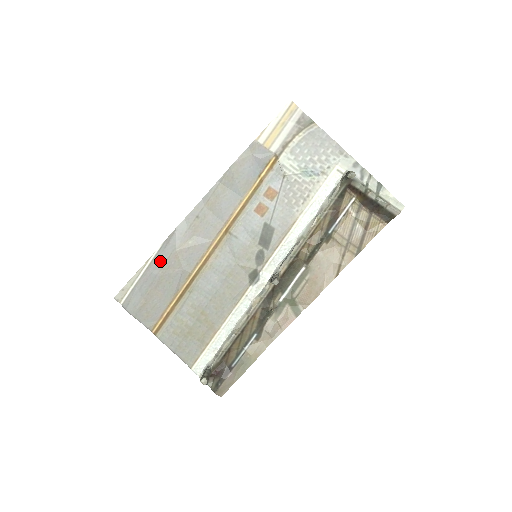
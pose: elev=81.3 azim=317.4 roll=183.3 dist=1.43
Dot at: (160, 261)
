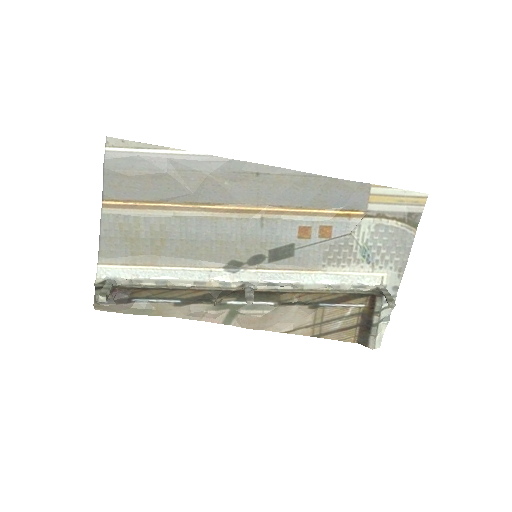
Dot at: (185, 164)
